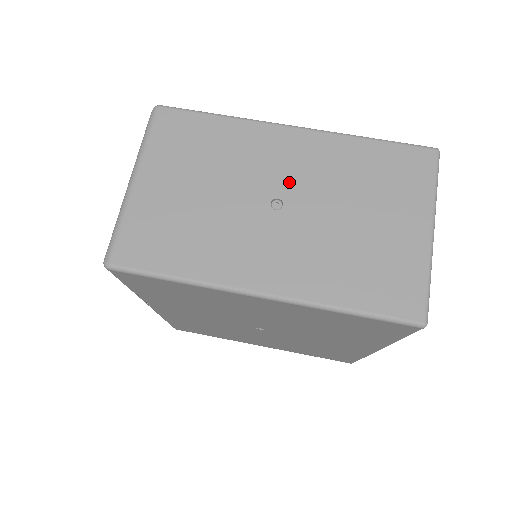
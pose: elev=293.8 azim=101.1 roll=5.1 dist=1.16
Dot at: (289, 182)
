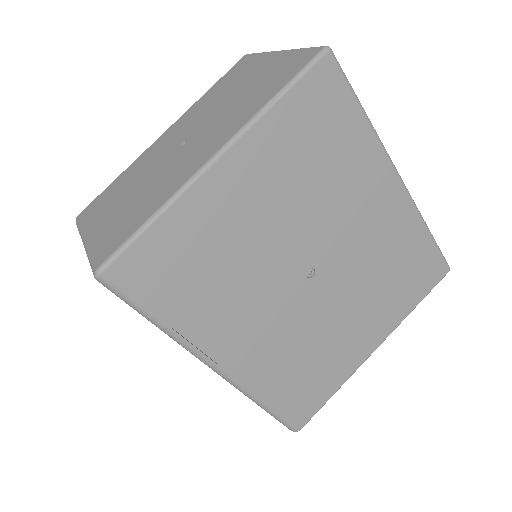
Dot at: (181, 136)
